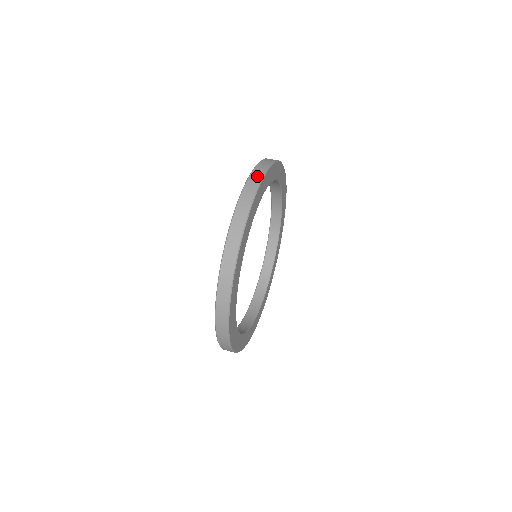
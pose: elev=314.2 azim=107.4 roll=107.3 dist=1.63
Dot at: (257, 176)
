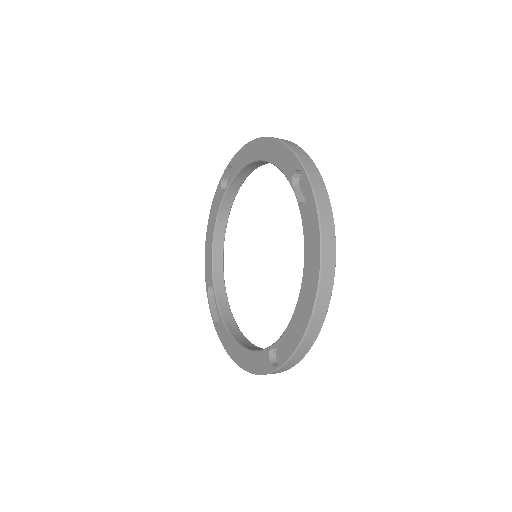
Dot at: occluded
